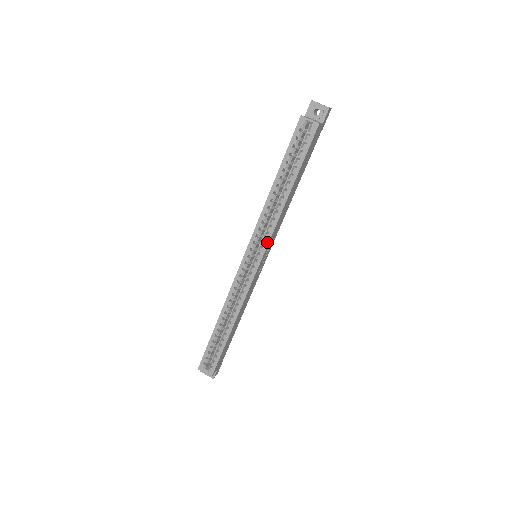
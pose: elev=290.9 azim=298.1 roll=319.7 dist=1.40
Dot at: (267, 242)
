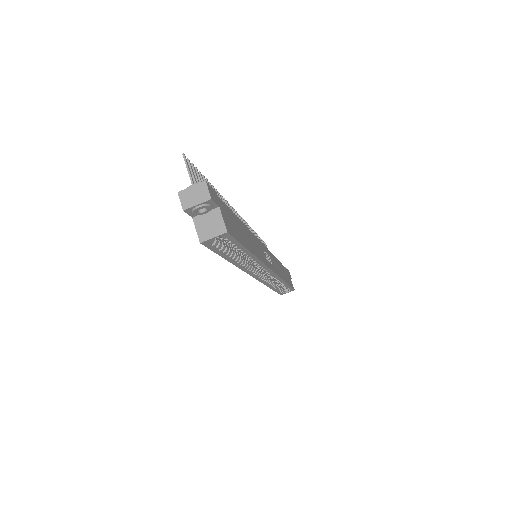
Dot at: (265, 267)
